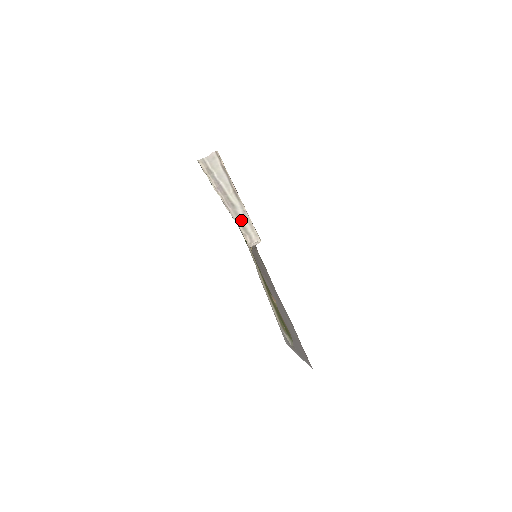
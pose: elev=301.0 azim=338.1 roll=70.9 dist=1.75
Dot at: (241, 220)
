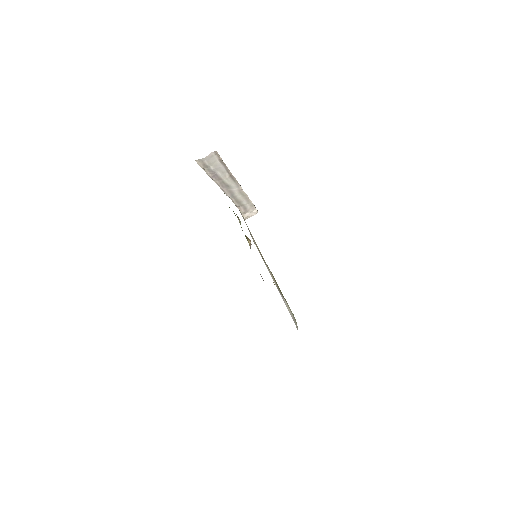
Dot at: (235, 196)
